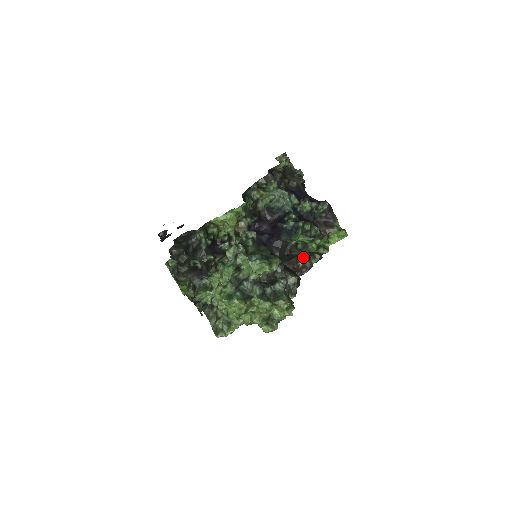
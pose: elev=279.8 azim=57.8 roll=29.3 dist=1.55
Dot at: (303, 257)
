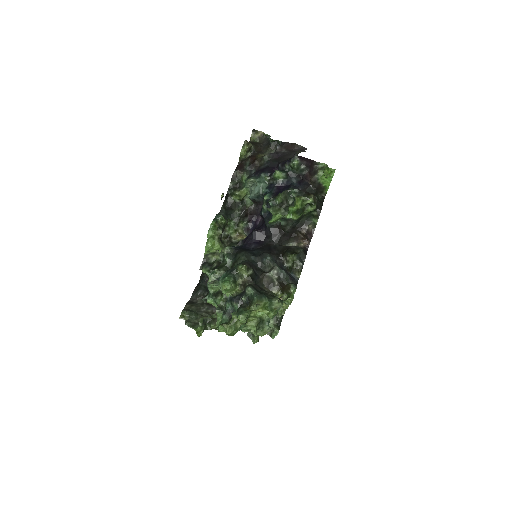
Dot at: (301, 225)
